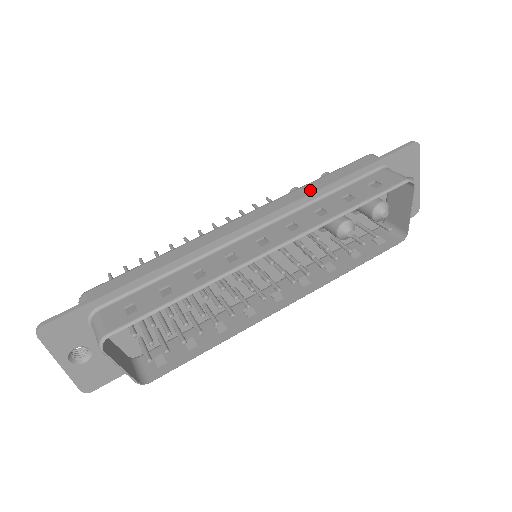
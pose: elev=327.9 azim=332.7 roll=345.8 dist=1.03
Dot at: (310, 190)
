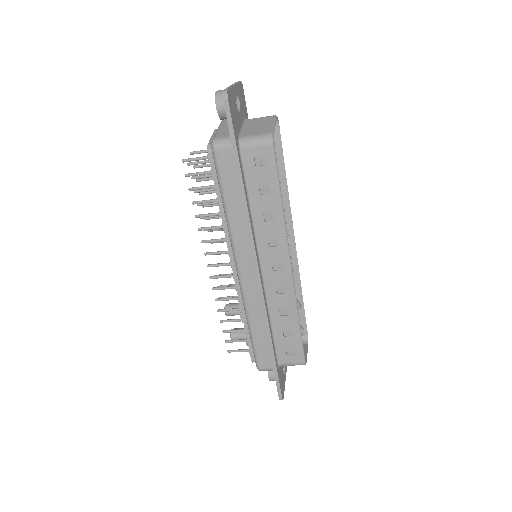
Dot at: occluded
